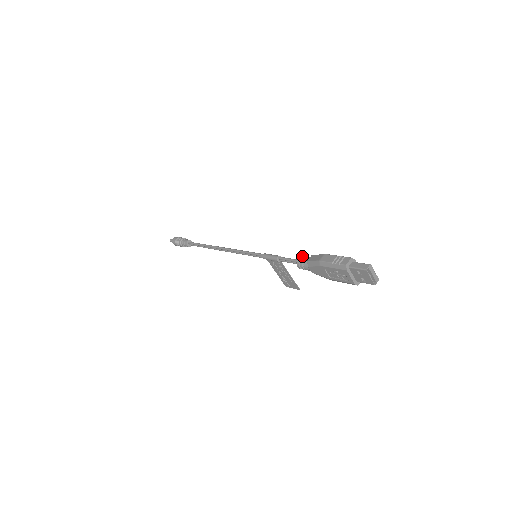
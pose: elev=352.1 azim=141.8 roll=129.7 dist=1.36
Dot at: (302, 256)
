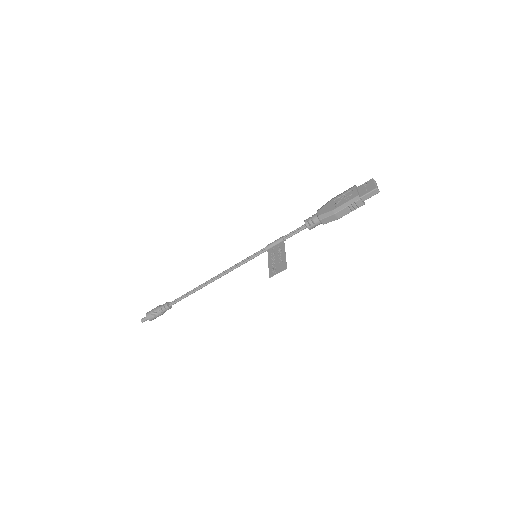
Dot at: occluded
